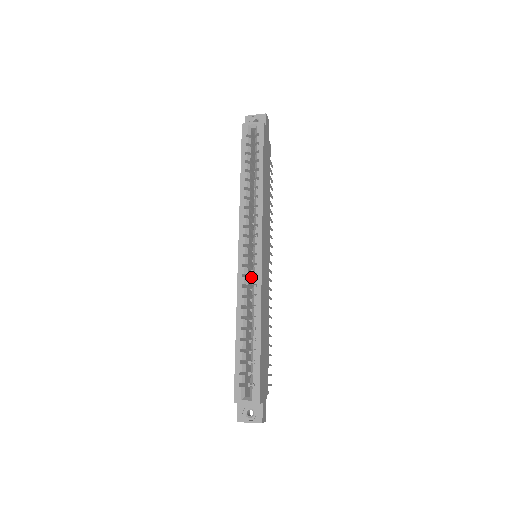
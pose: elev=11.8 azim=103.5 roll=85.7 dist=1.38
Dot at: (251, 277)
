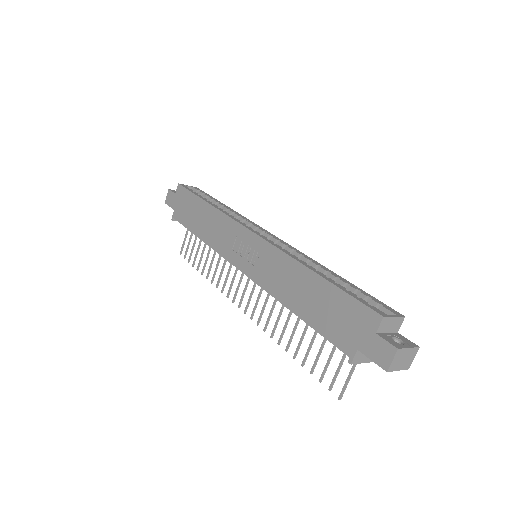
Dot at: occluded
